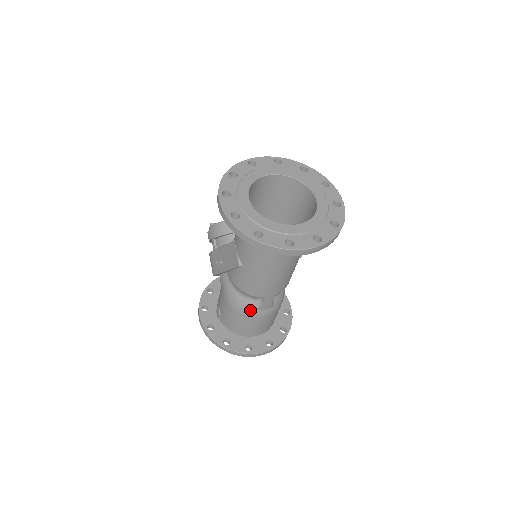
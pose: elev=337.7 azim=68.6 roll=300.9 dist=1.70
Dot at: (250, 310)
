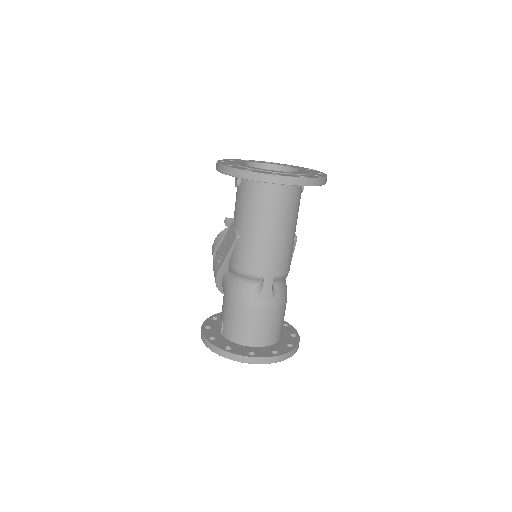
Dot at: (251, 299)
